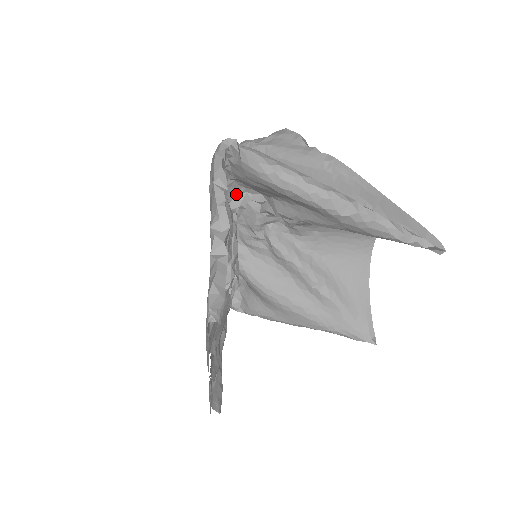
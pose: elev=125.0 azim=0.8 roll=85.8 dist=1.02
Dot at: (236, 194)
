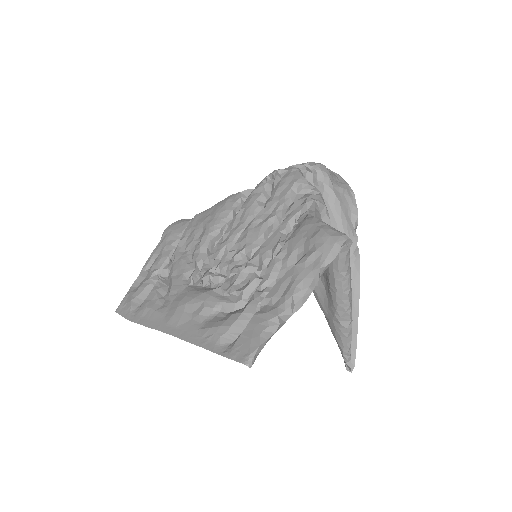
Dot at: occluded
